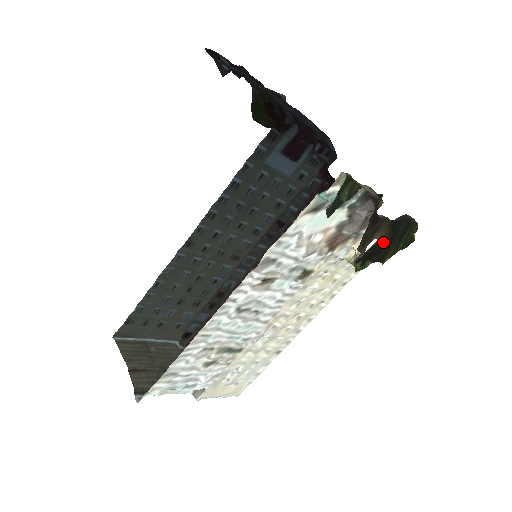
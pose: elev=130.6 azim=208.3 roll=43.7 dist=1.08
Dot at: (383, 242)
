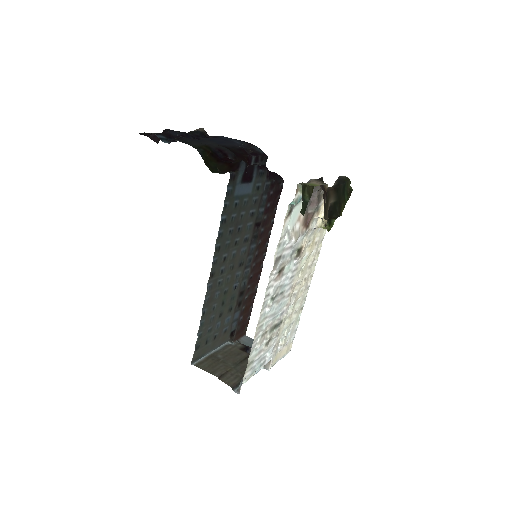
Dot at: (335, 203)
